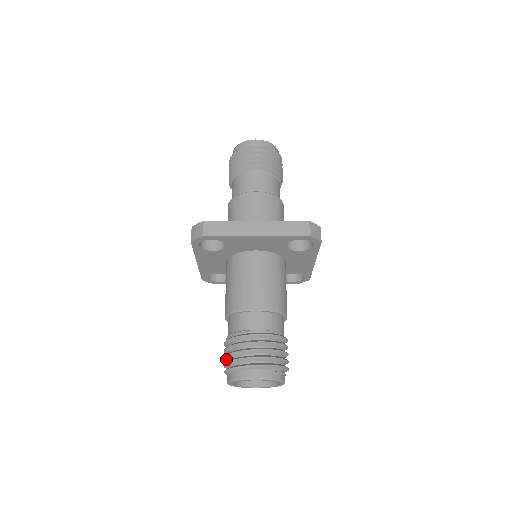
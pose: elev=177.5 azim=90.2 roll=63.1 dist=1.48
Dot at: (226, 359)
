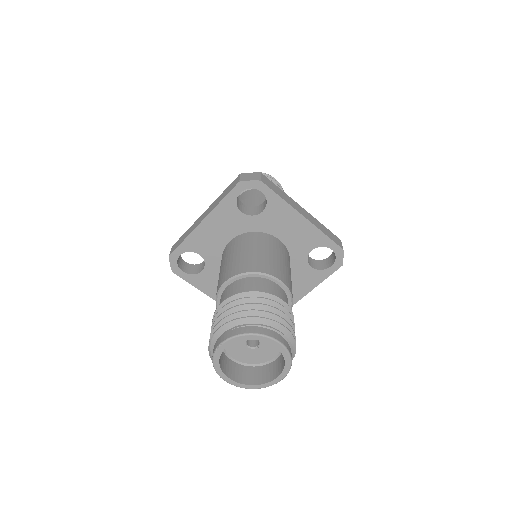
Dot at: occluded
